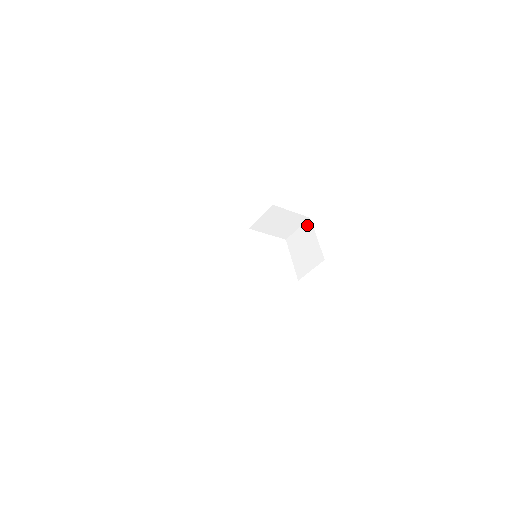
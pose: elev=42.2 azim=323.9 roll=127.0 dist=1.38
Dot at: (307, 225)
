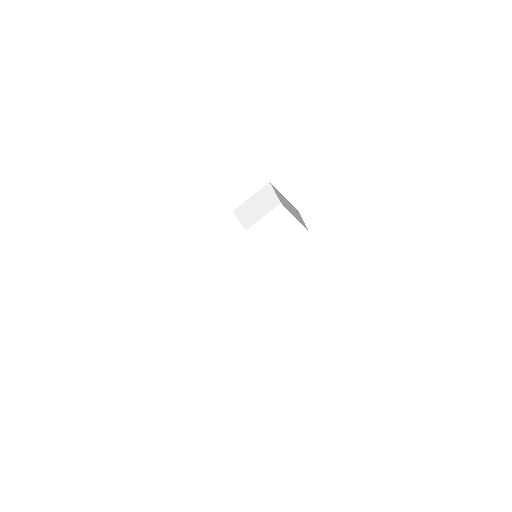
Dot at: (274, 188)
